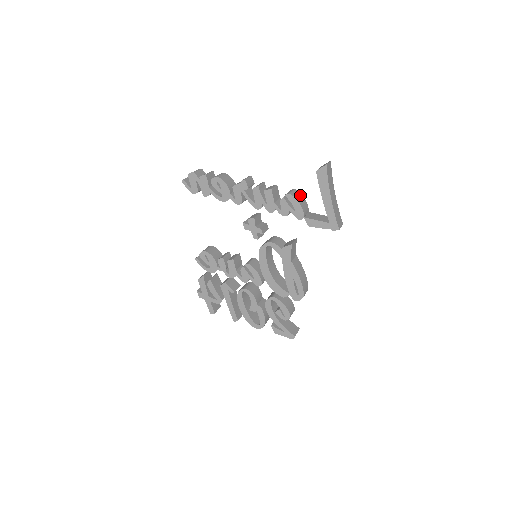
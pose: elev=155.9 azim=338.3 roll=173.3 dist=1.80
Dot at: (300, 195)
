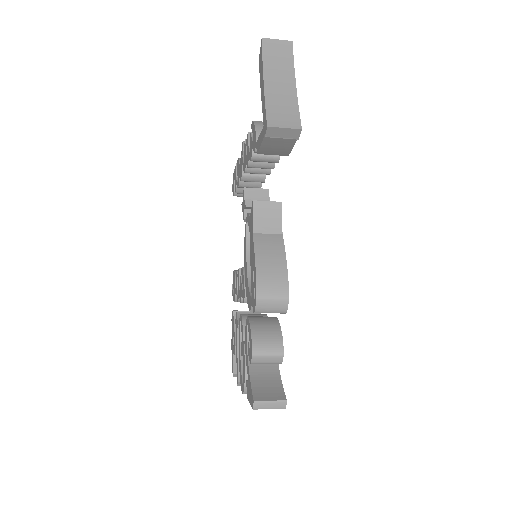
Dot at: occluded
